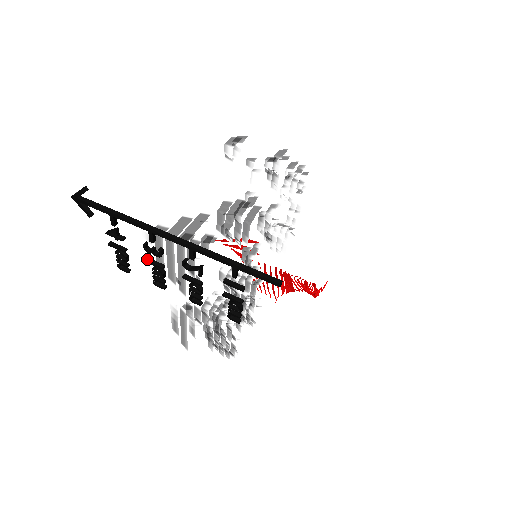
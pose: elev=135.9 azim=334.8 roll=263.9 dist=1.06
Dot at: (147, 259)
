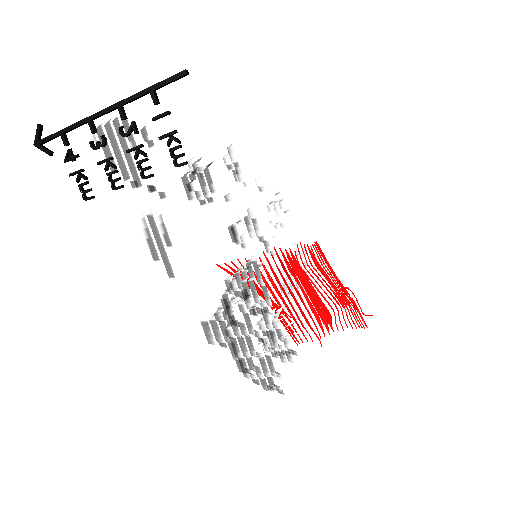
Dot at: (98, 162)
